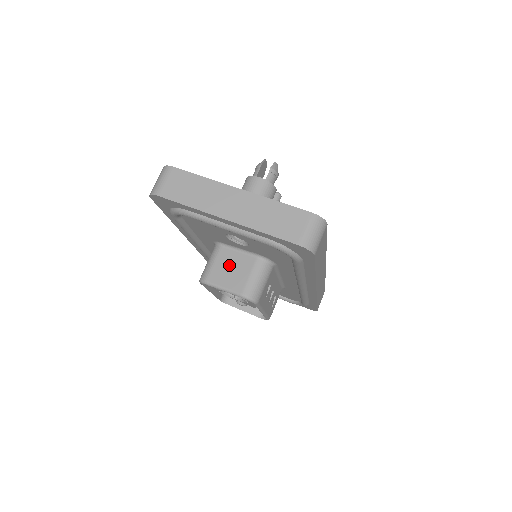
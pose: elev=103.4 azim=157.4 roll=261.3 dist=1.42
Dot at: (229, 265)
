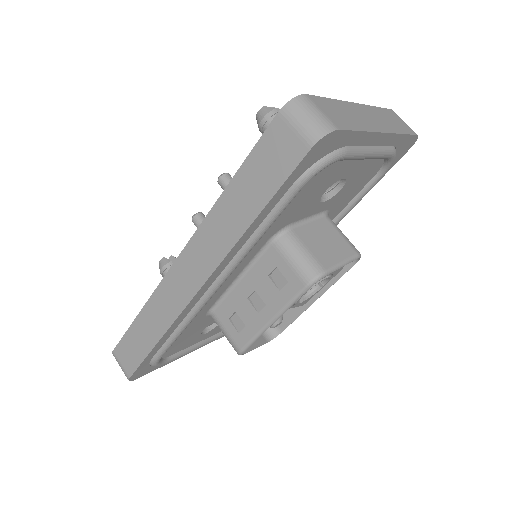
Dot at: (319, 239)
